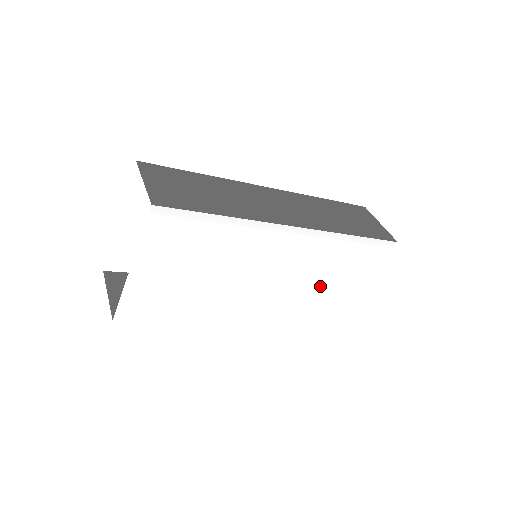
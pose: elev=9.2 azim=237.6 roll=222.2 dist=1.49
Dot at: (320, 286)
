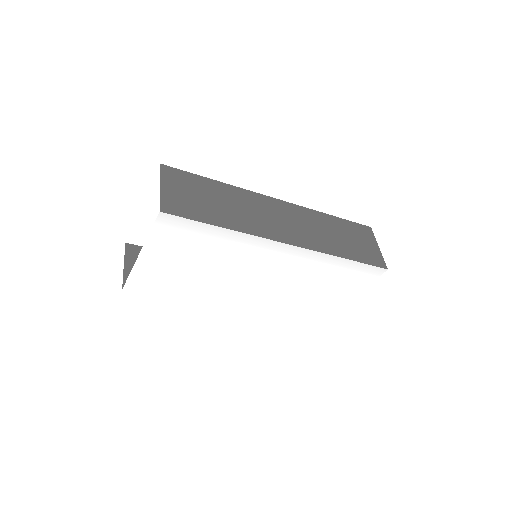
Dot at: (309, 293)
